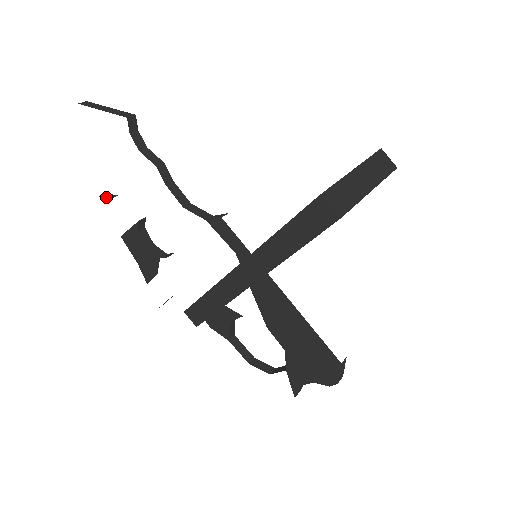
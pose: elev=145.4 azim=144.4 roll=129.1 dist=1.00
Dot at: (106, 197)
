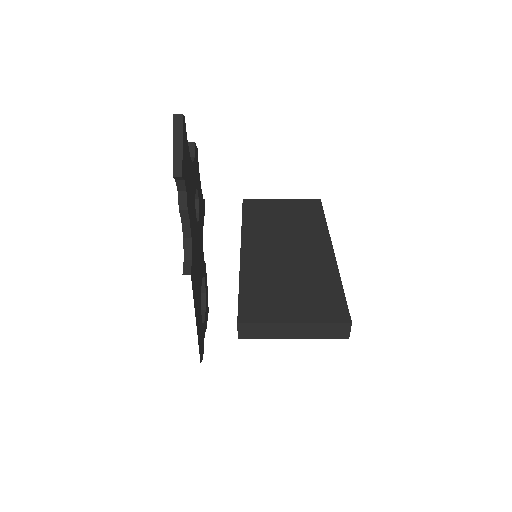
Dot at: occluded
